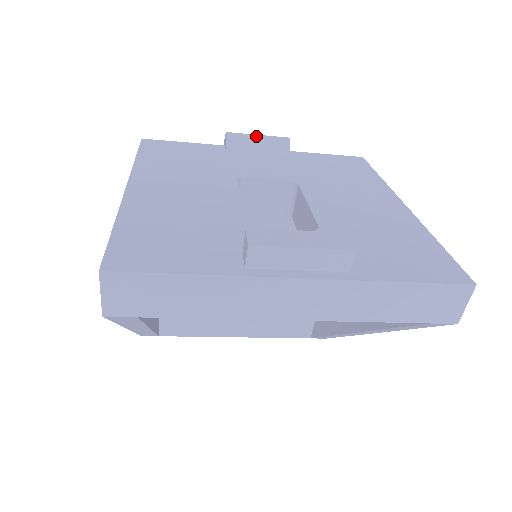
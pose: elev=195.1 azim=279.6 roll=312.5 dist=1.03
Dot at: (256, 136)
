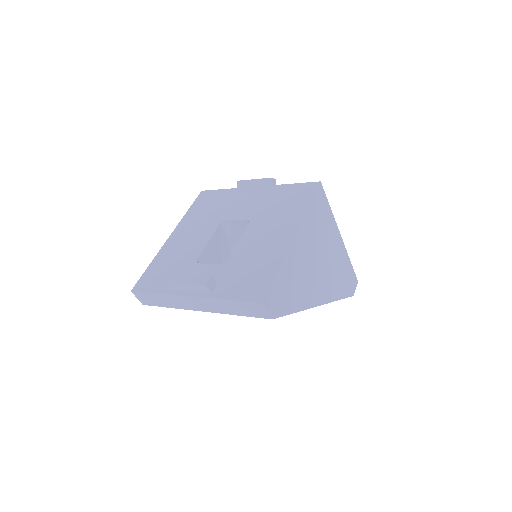
Dot at: (252, 180)
